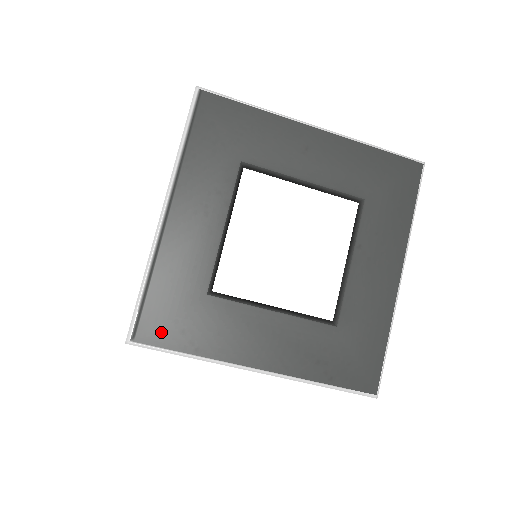
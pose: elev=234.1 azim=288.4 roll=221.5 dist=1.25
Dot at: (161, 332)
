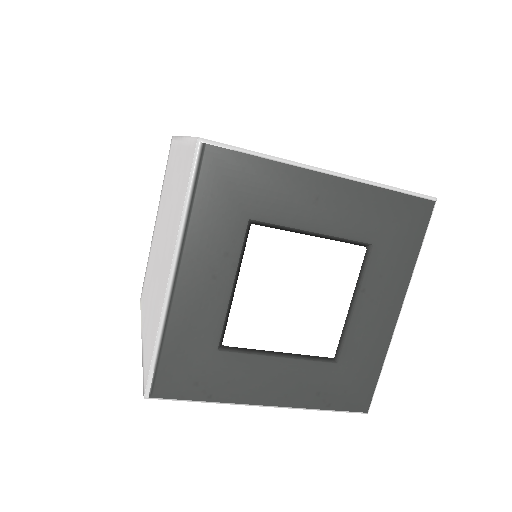
Dot at: (176, 387)
